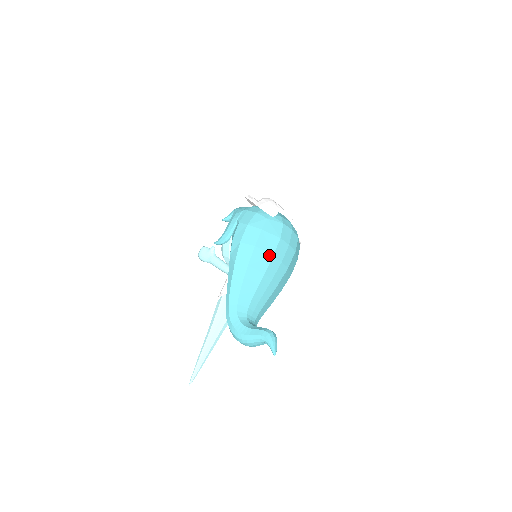
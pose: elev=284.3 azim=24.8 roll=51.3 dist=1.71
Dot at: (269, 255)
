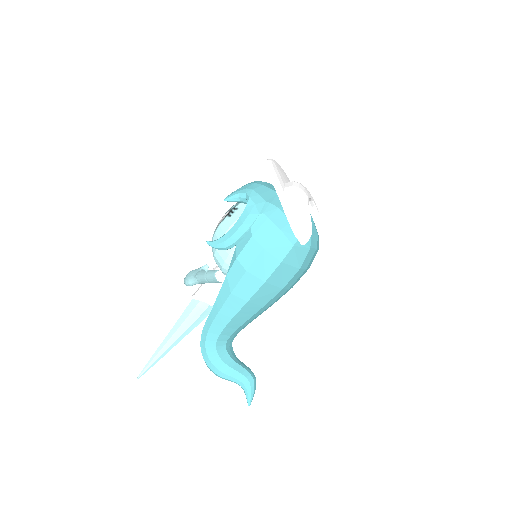
Dot at: (278, 289)
